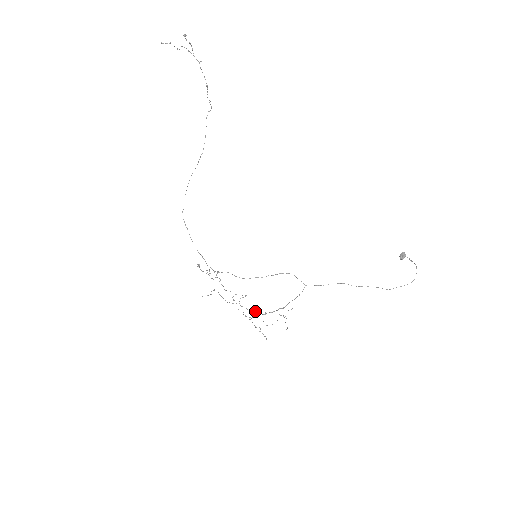
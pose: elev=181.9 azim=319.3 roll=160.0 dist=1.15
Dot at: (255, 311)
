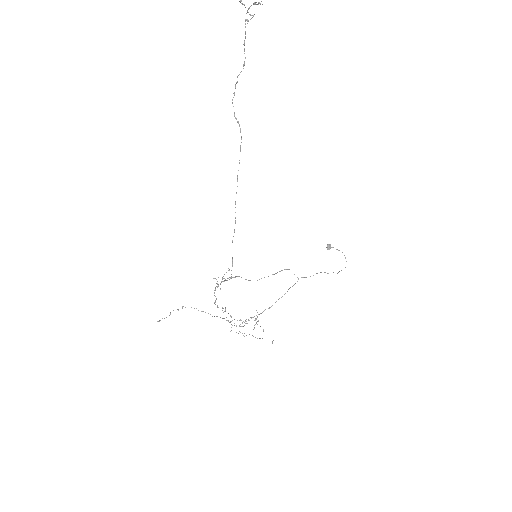
Dot at: (237, 320)
